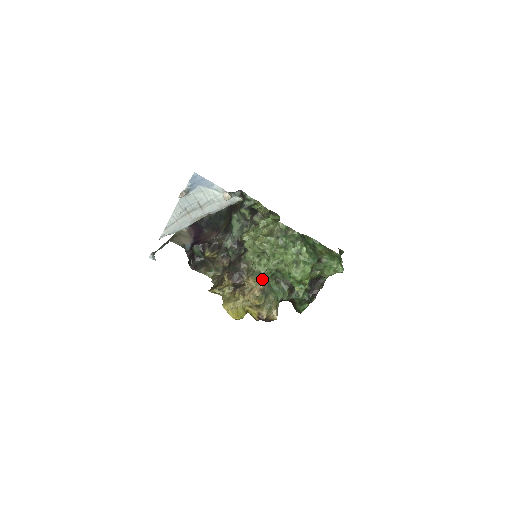
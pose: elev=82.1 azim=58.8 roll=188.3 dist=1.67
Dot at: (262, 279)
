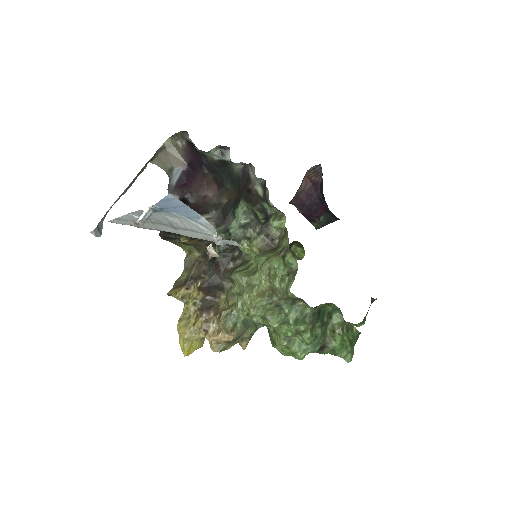
Dot at: (236, 330)
